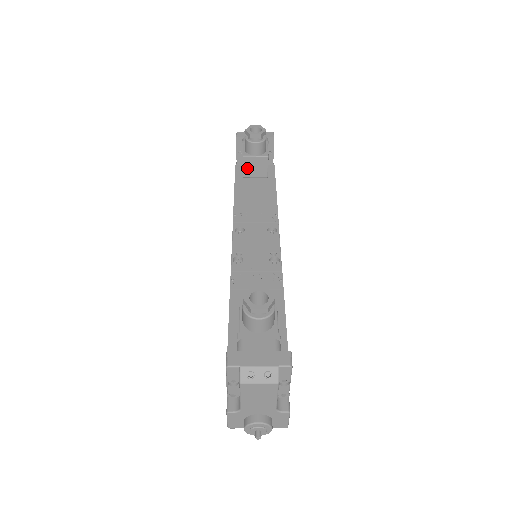
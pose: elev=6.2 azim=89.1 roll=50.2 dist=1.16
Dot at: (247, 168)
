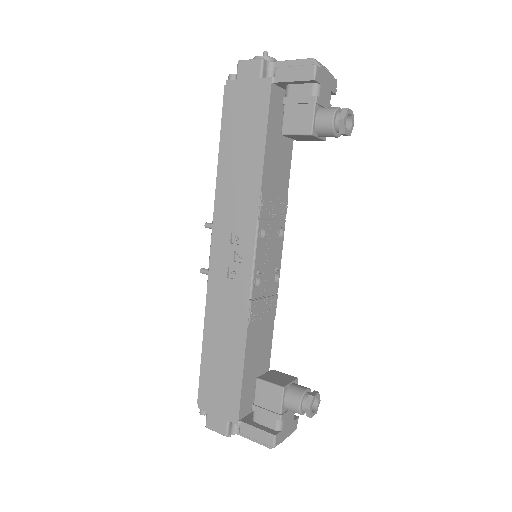
Dot at: (297, 136)
